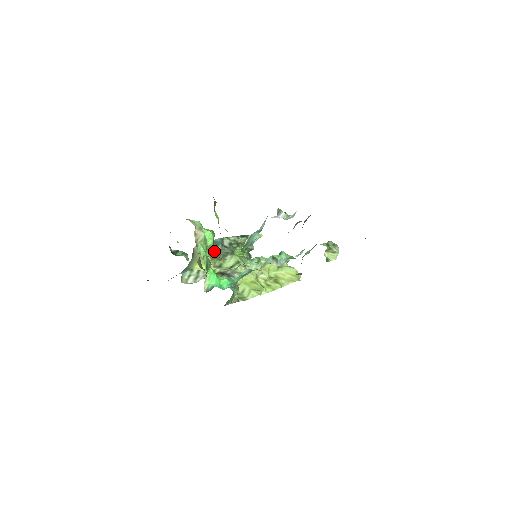
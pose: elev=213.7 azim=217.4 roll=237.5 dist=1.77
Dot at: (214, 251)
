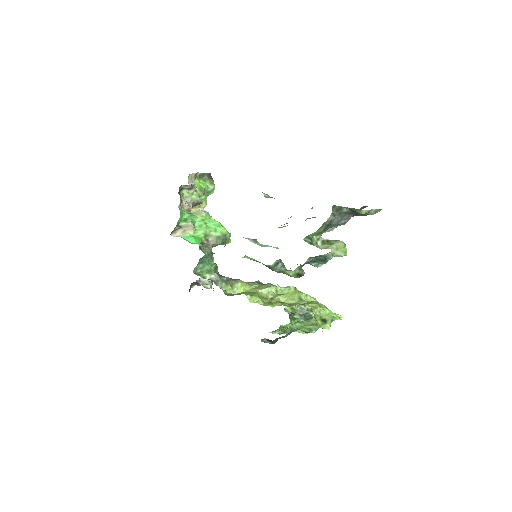
Dot at: occluded
